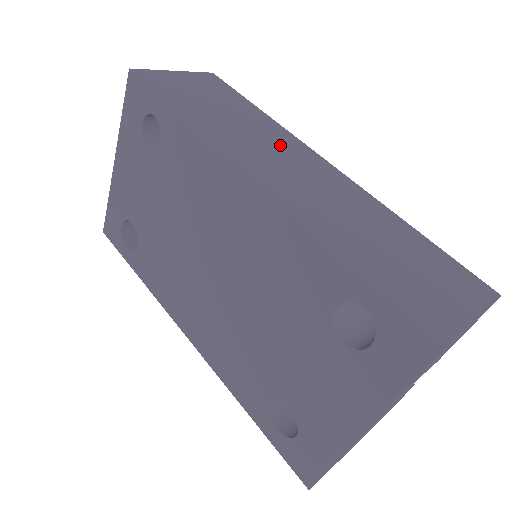
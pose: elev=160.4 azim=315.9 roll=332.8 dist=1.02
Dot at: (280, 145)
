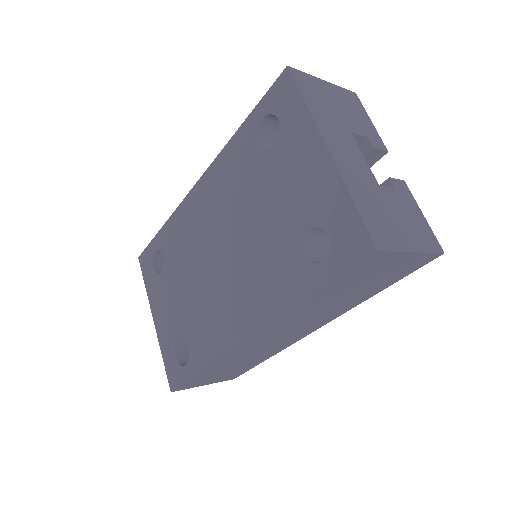
Dot at: occluded
